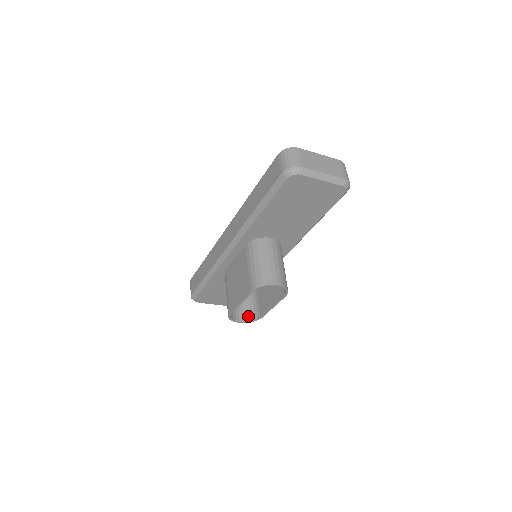
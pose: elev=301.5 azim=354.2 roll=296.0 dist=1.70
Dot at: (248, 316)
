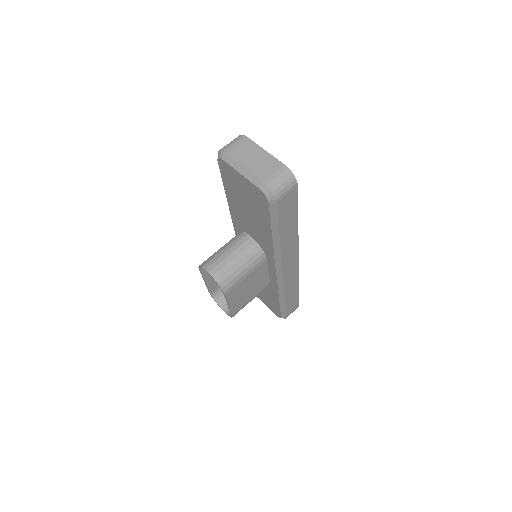
Dot at: occluded
